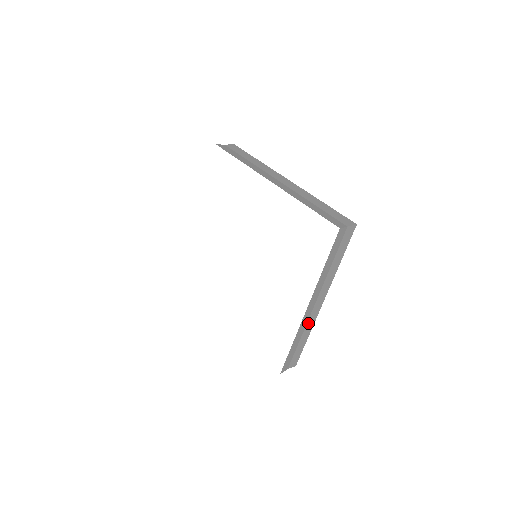
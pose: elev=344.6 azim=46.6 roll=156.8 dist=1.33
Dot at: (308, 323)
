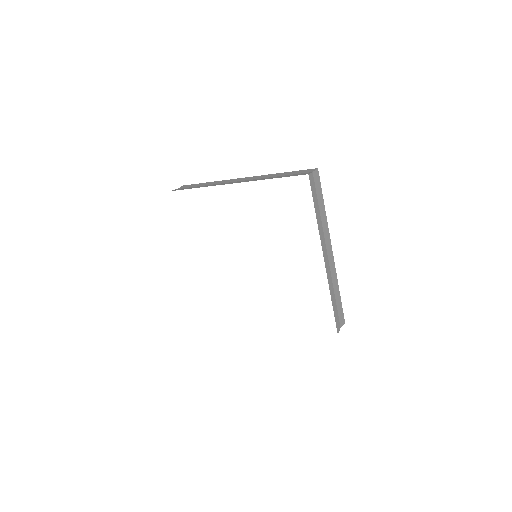
Dot at: (332, 275)
